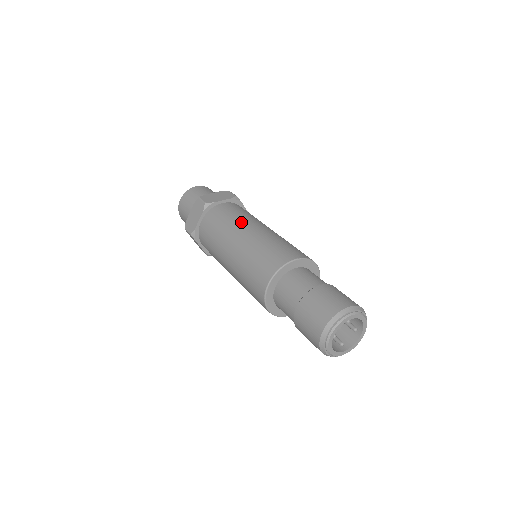
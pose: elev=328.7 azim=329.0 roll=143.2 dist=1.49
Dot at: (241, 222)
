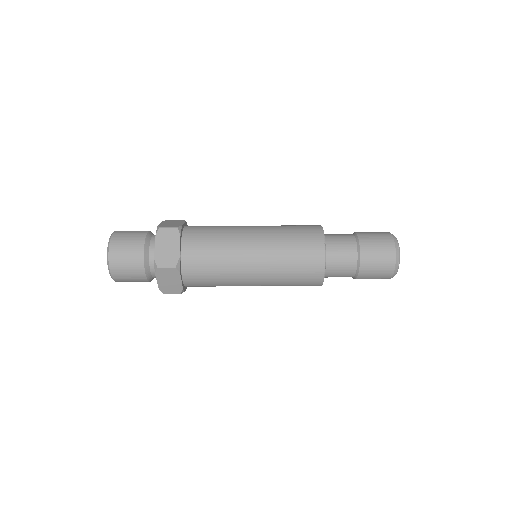
Dot at: (234, 253)
